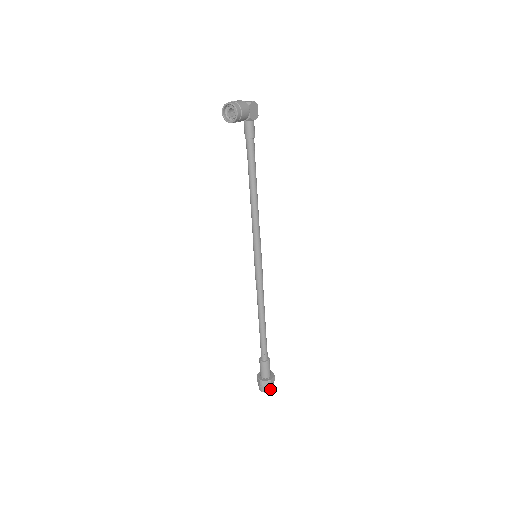
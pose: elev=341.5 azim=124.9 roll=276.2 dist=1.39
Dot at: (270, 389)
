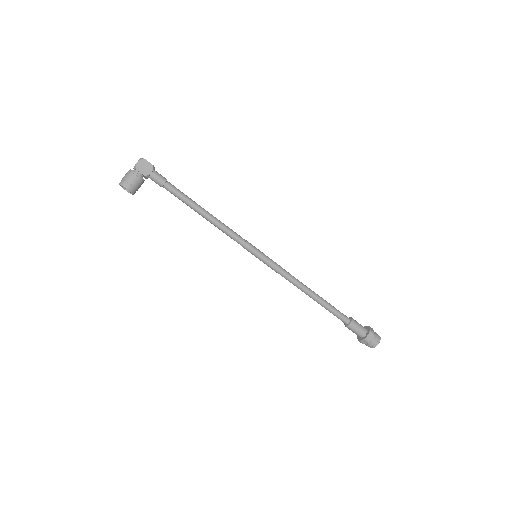
Dot at: (374, 344)
